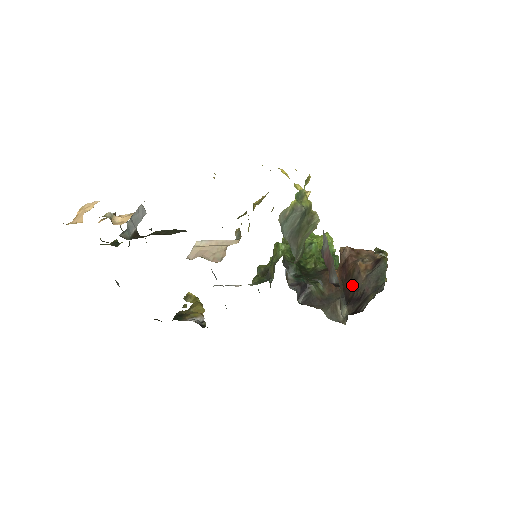
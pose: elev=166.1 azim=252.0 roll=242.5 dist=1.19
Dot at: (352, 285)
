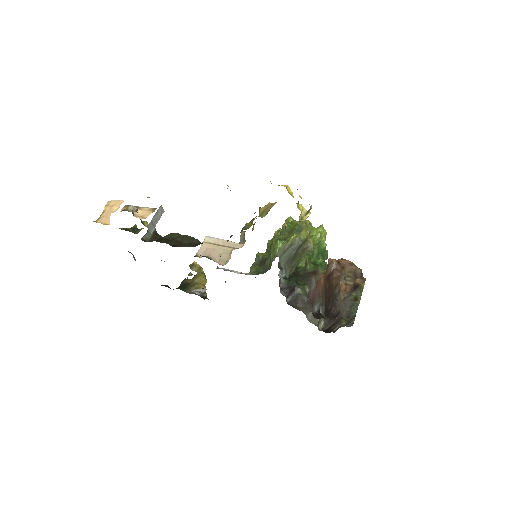
Dot at: (332, 299)
